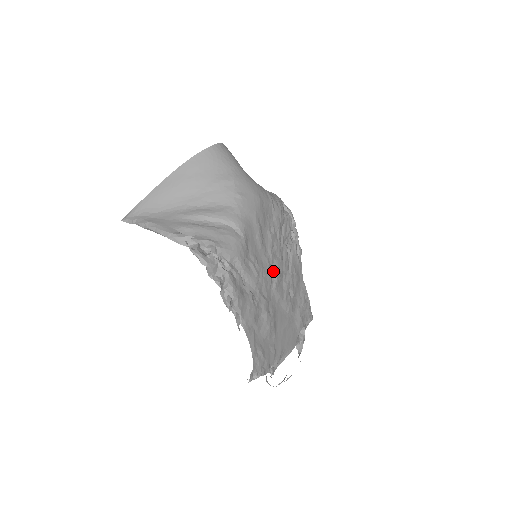
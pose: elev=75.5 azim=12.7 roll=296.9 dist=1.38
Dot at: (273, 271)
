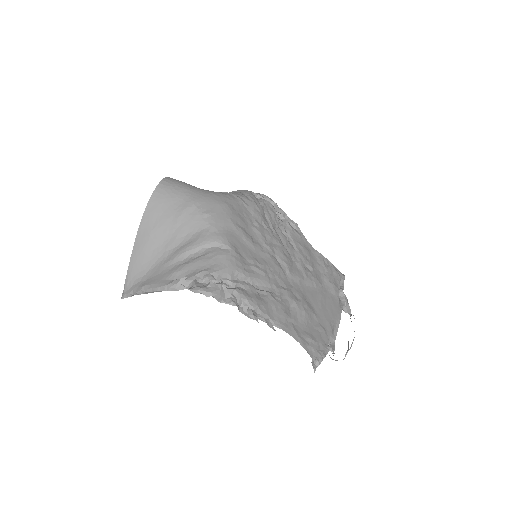
Dot at: (279, 260)
